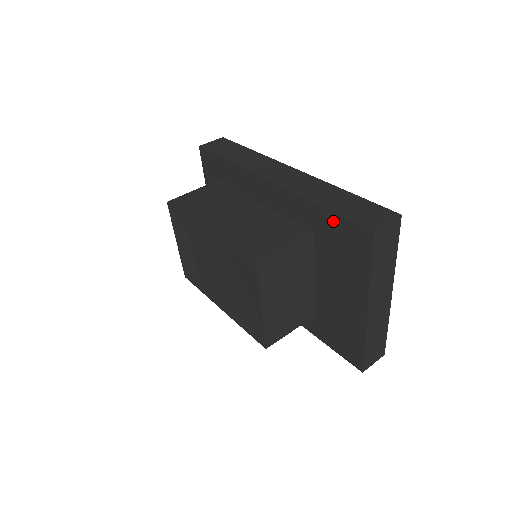
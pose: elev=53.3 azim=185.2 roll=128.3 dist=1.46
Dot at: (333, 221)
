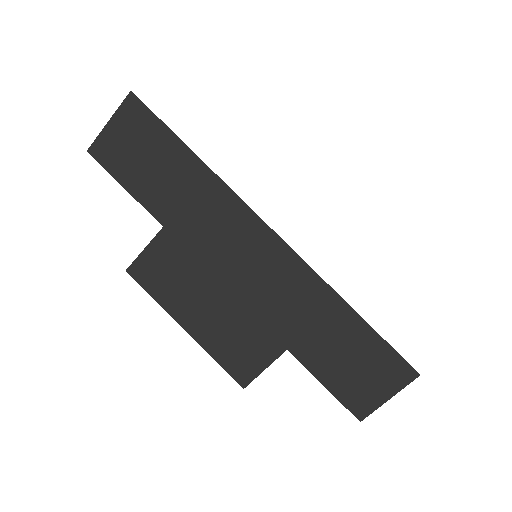
Dot at: occluded
